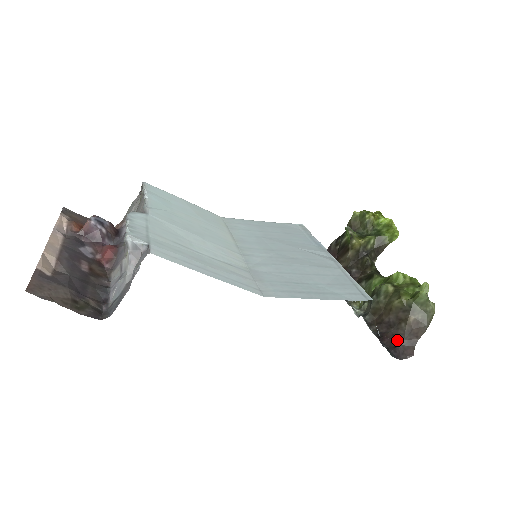
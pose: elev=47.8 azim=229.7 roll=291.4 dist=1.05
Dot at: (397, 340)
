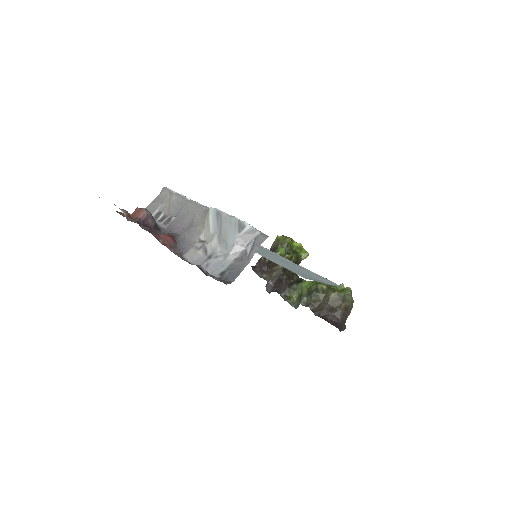
Dot at: (336, 319)
